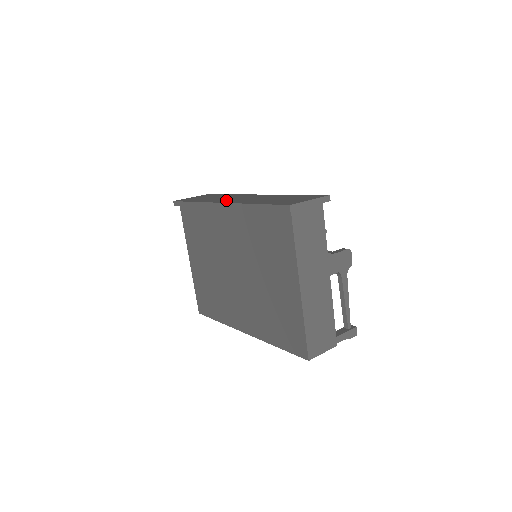
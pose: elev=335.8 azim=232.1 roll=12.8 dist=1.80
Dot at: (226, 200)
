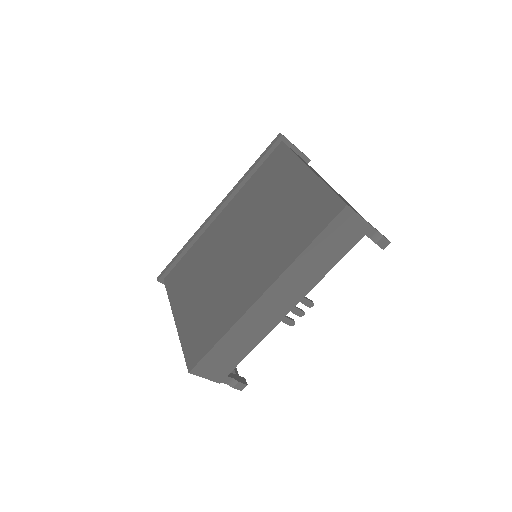
Dot at: occluded
